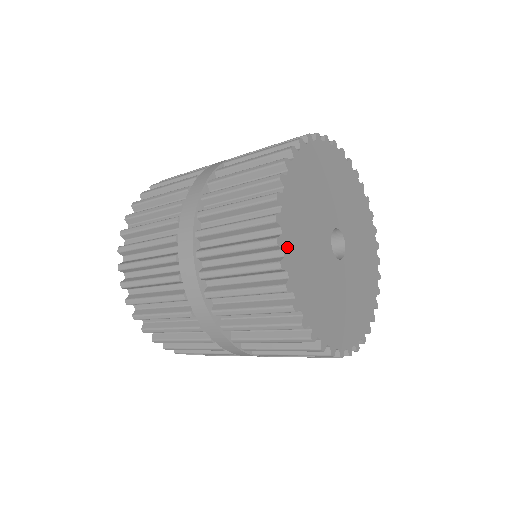
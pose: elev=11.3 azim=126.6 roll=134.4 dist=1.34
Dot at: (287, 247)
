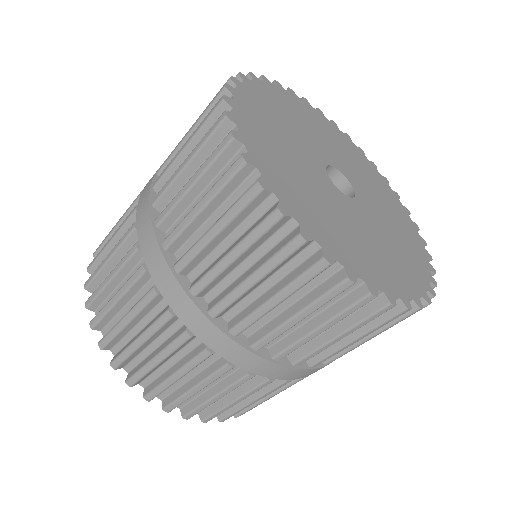
Dot at: (314, 234)
